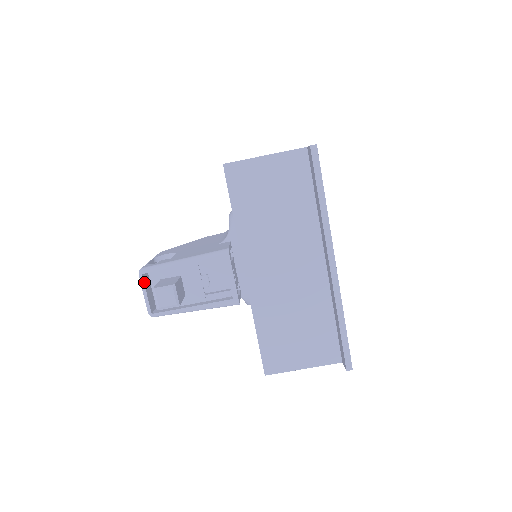
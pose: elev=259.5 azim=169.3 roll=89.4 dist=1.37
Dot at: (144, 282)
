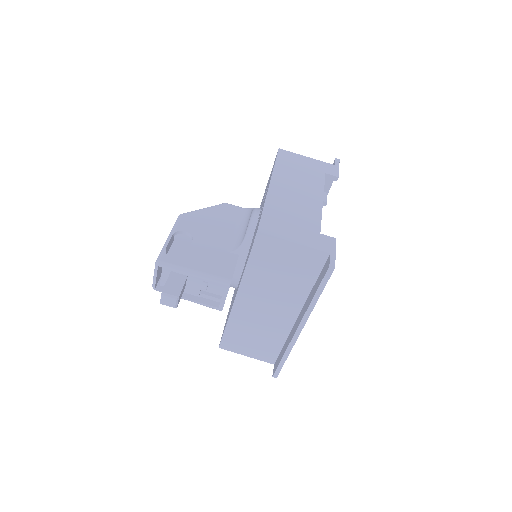
Dot at: (157, 270)
